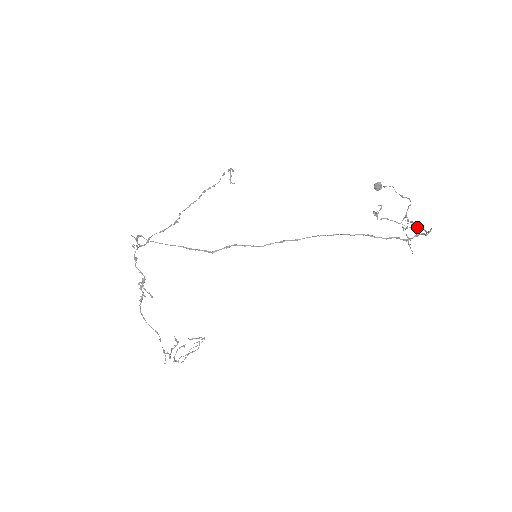
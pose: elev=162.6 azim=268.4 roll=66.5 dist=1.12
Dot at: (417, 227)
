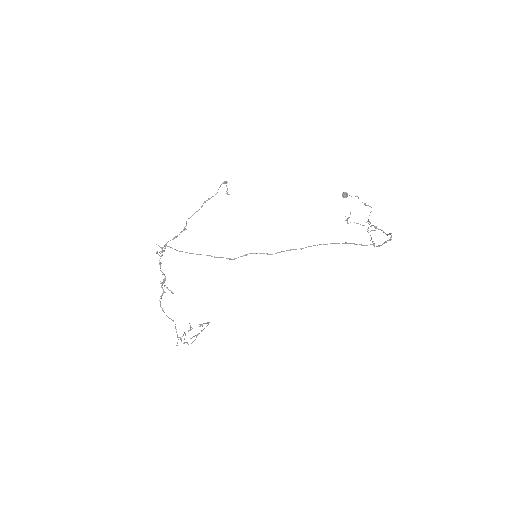
Dot at: (378, 229)
